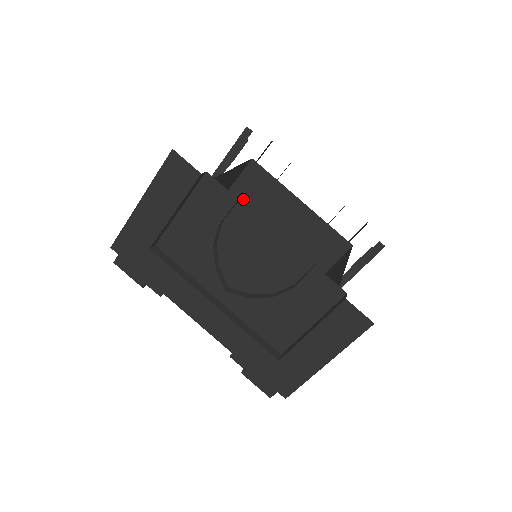
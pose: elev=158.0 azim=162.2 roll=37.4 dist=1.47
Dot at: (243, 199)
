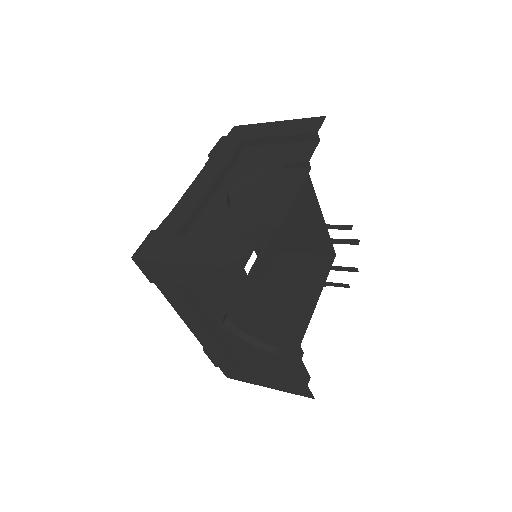
Dot at: (279, 304)
